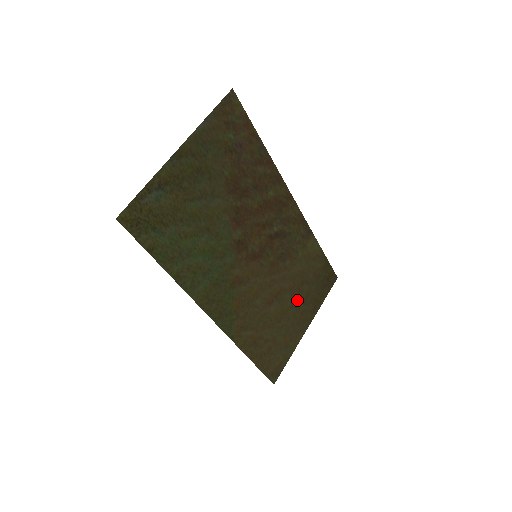
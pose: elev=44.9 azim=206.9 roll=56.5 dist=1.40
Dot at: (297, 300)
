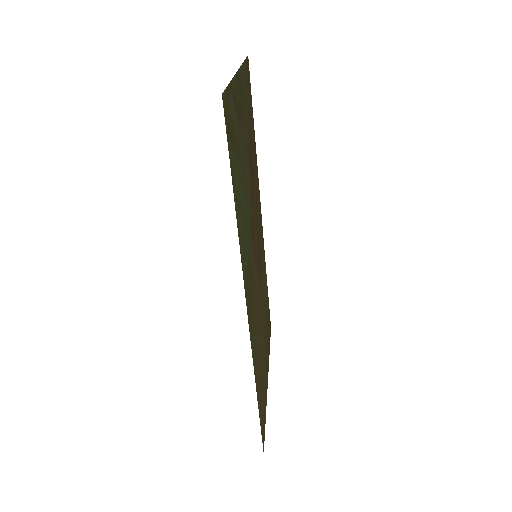
Dot at: (265, 337)
